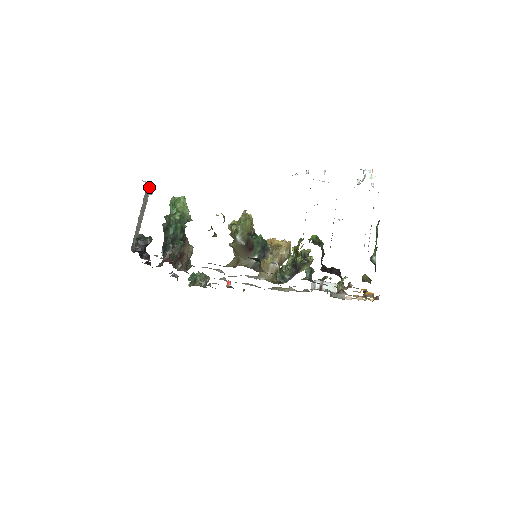
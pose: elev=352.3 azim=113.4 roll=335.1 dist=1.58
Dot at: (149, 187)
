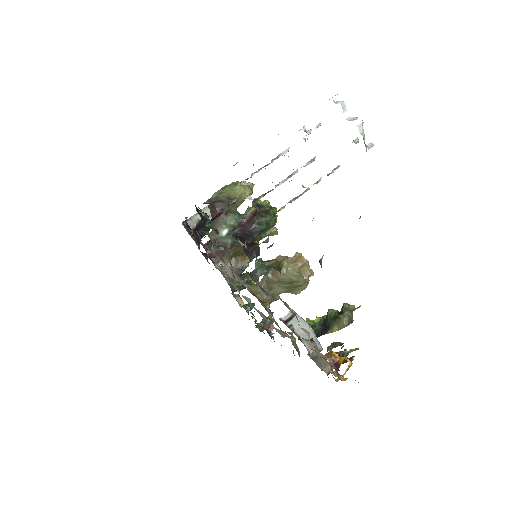
Dot at: occluded
